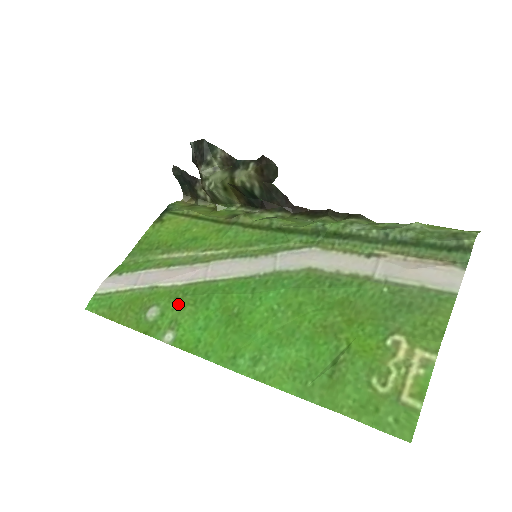
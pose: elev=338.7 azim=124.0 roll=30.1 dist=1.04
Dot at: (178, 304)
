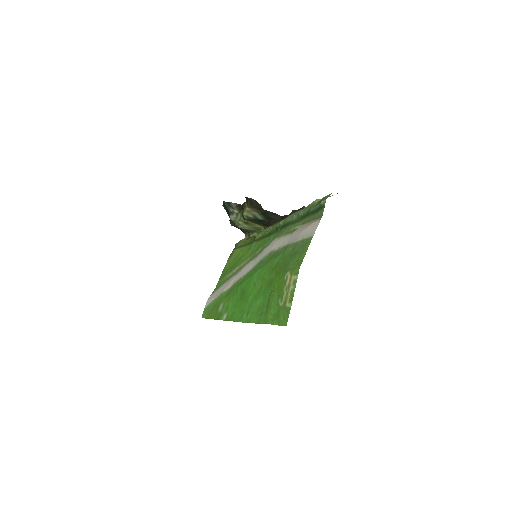
Dot at: (228, 298)
